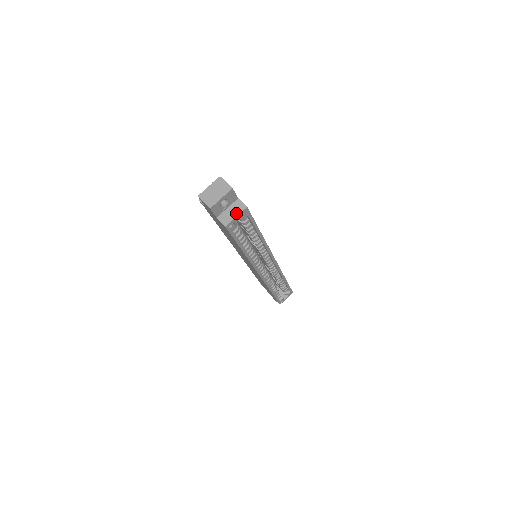
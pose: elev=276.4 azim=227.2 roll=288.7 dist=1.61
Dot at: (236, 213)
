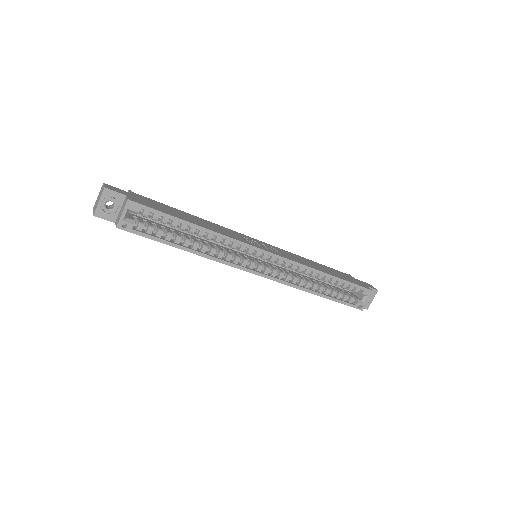
Dot at: (122, 210)
